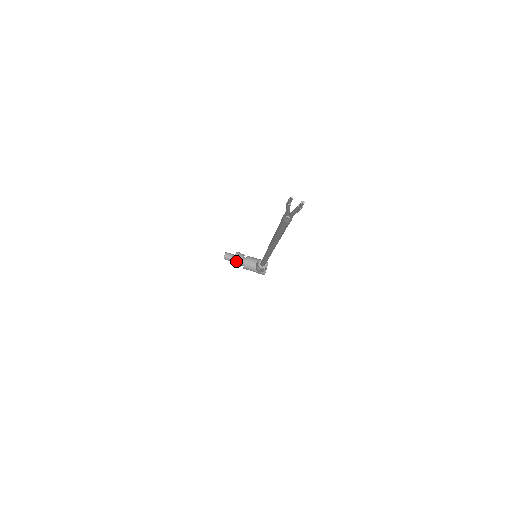
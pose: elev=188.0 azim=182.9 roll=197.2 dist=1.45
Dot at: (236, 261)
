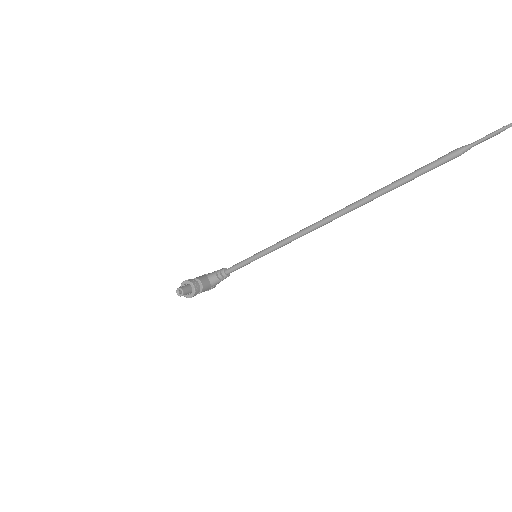
Dot at: (197, 289)
